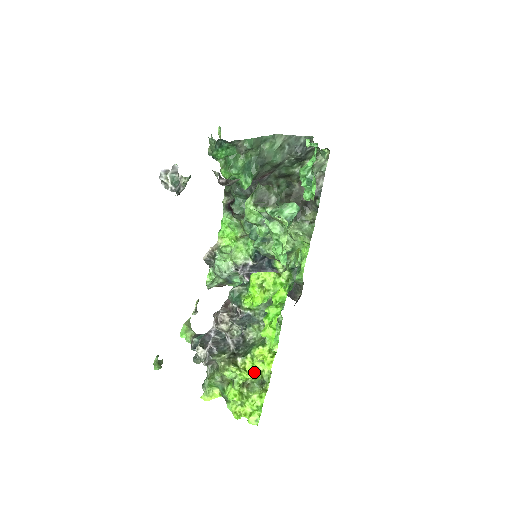
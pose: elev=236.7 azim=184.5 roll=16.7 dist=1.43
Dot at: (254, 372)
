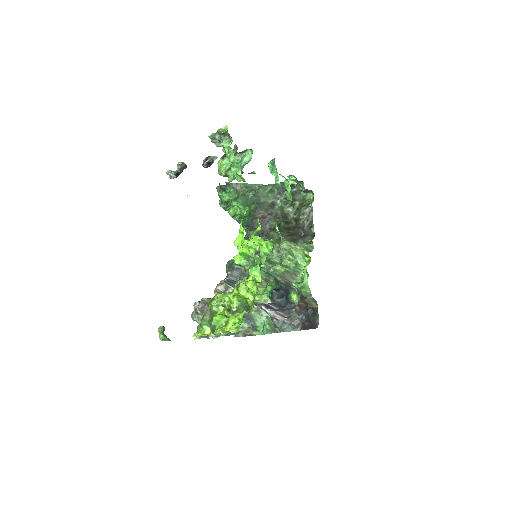
Dot at: (238, 295)
